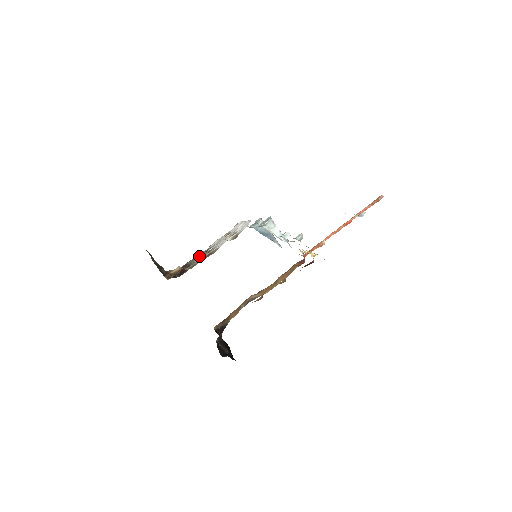
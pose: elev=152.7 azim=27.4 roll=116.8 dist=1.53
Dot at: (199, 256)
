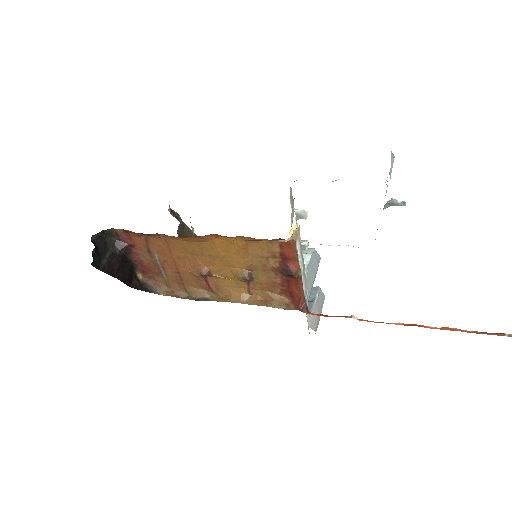
Dot at: occluded
